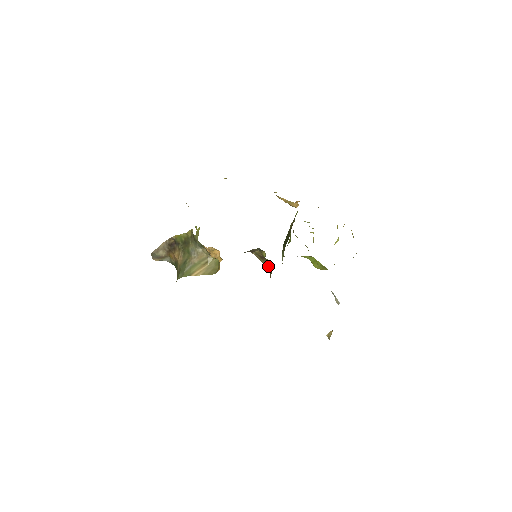
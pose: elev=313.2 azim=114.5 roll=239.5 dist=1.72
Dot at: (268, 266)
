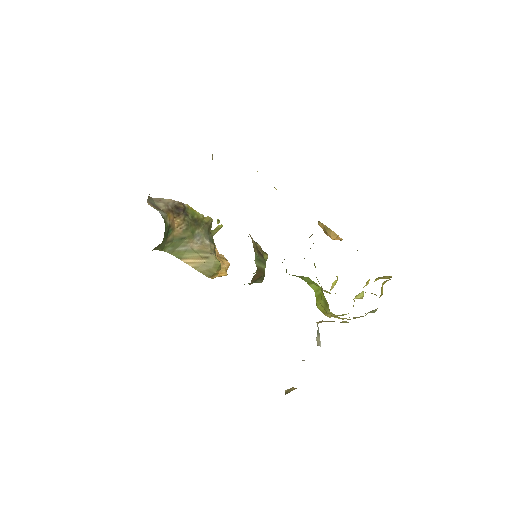
Dot at: (260, 263)
